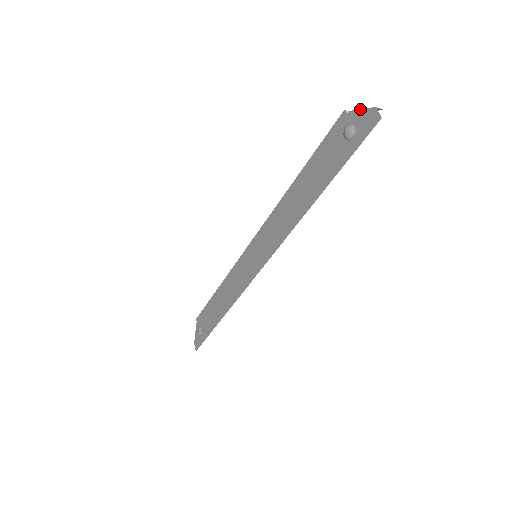
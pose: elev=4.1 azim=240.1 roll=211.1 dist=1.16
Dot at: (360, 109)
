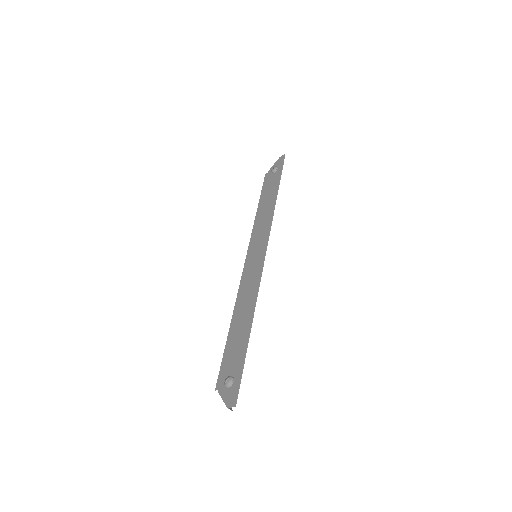
Dot at: (273, 165)
